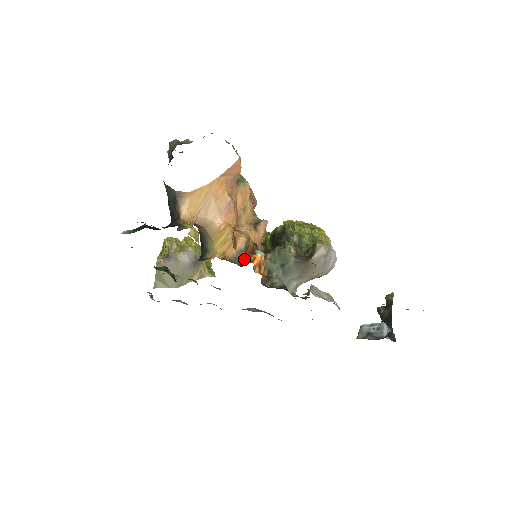
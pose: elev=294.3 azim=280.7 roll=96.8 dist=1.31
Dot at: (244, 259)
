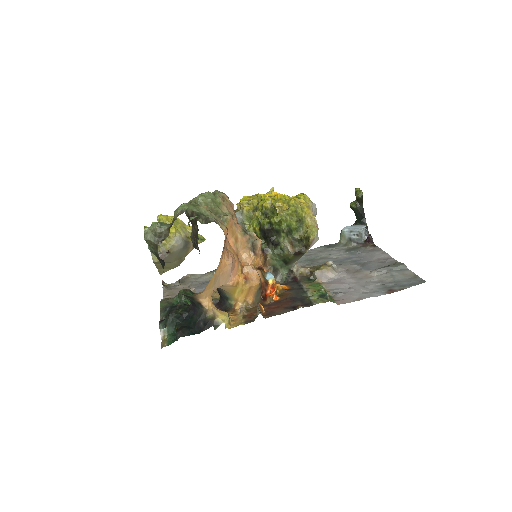
Dot at: (262, 293)
